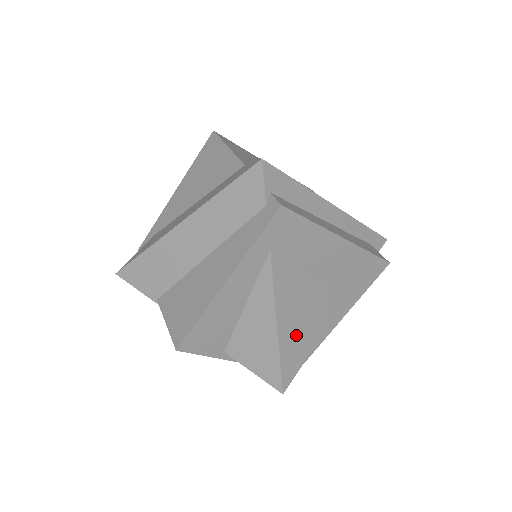
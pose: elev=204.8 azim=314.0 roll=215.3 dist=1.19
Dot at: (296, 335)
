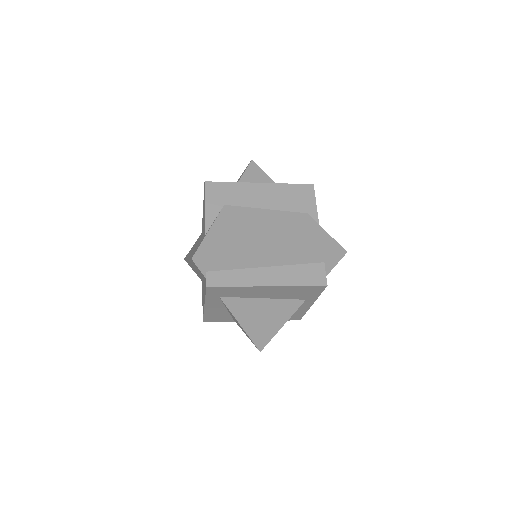
Dot at: (261, 327)
